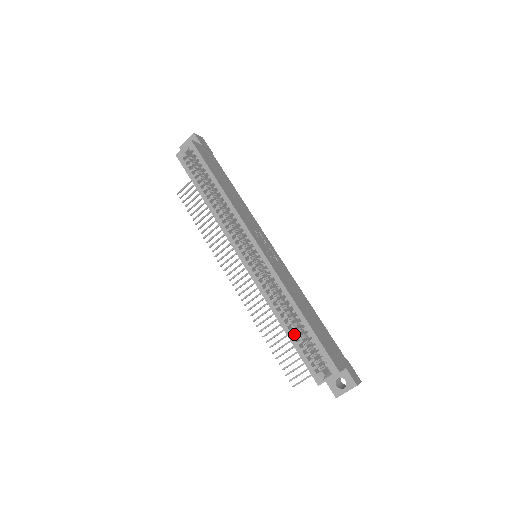
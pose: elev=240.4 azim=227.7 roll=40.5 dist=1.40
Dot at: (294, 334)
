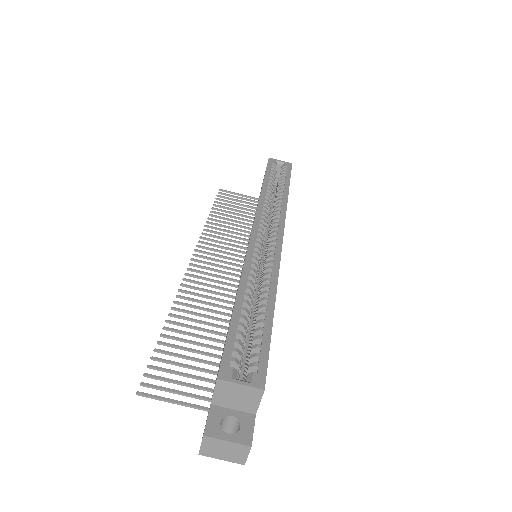
Dot at: occluded
